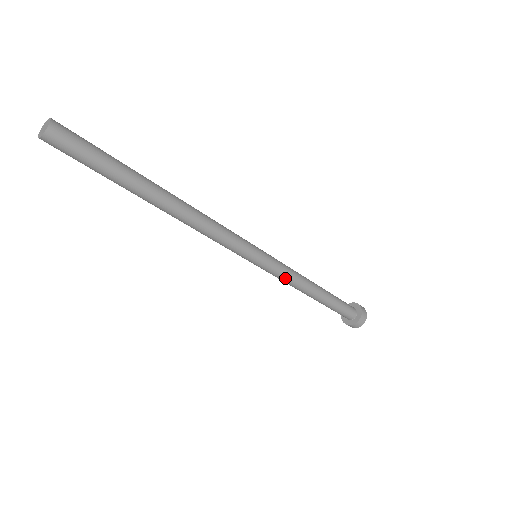
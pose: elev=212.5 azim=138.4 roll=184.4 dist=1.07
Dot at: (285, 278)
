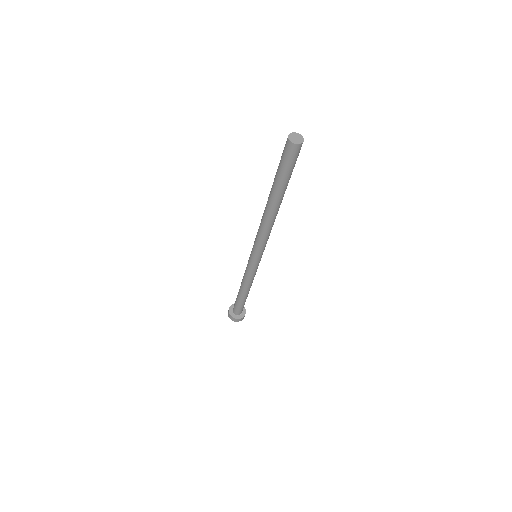
Dot at: (252, 276)
